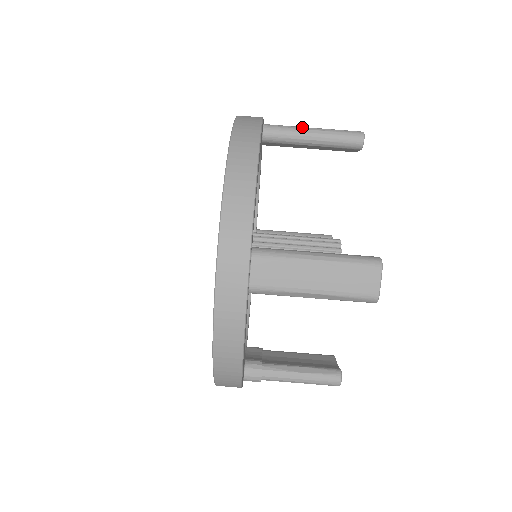
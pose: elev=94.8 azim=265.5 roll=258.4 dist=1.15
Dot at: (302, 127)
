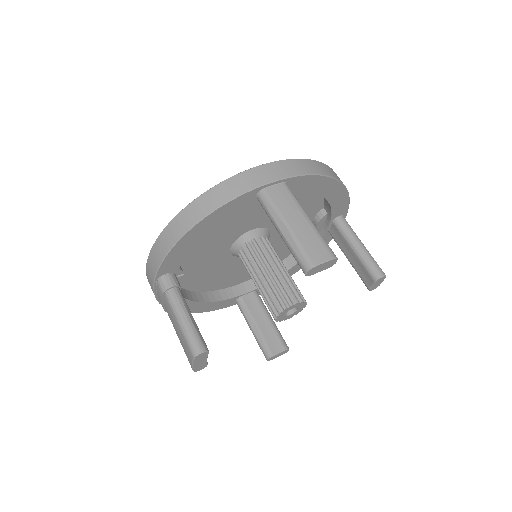
Dot at: occluded
